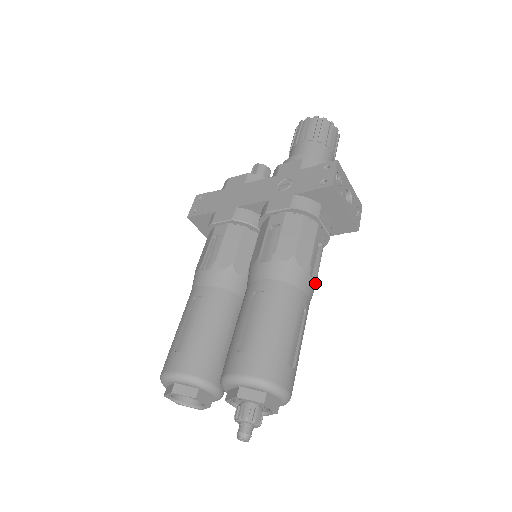
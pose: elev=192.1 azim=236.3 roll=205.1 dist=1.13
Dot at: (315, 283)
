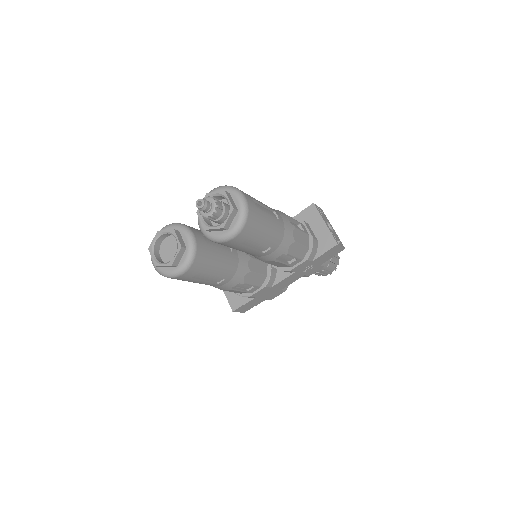
Dot at: (292, 228)
